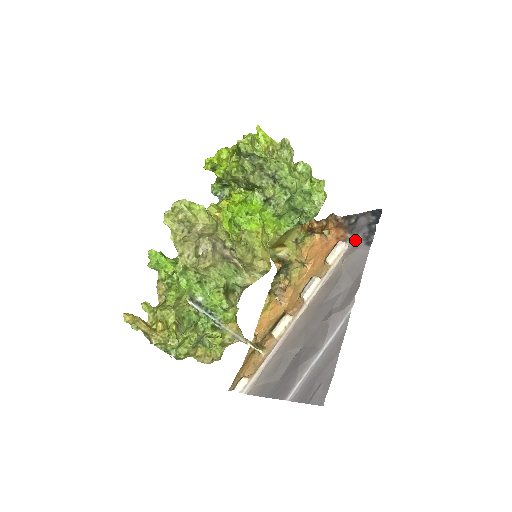
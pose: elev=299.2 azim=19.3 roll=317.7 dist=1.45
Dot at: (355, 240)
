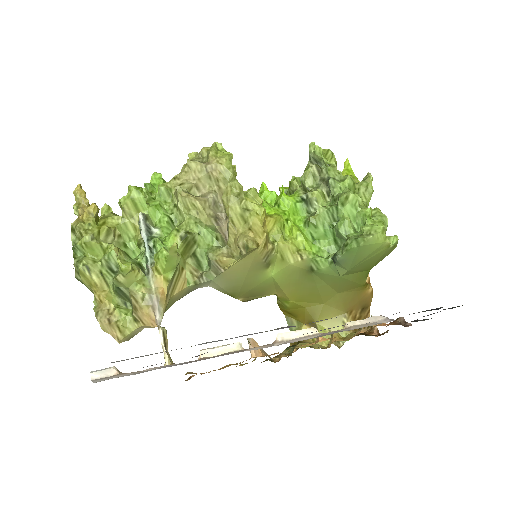
Dot at: occluded
